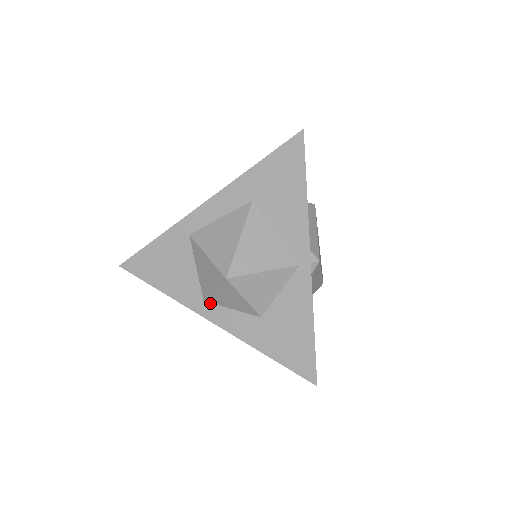
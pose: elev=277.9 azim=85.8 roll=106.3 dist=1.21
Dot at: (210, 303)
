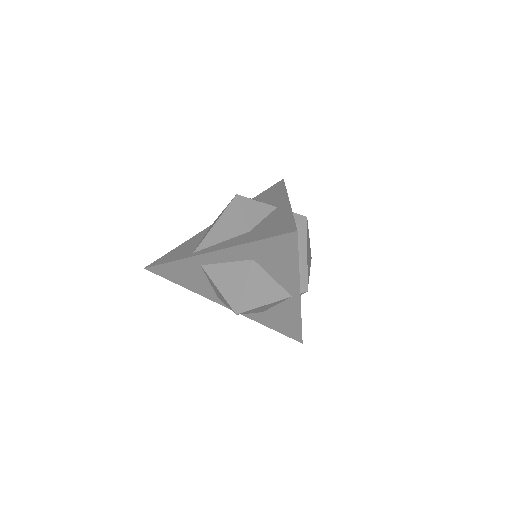
Dot at: occluded
